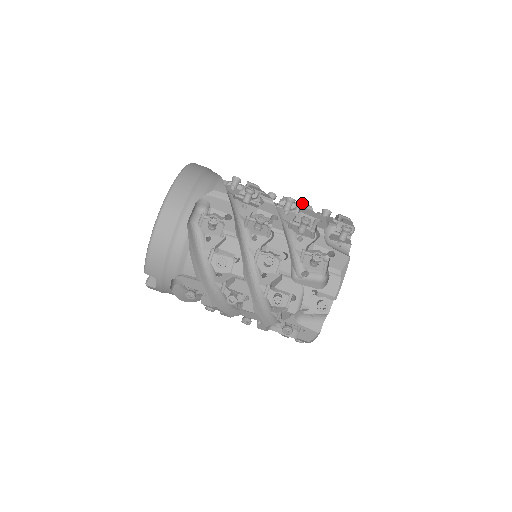
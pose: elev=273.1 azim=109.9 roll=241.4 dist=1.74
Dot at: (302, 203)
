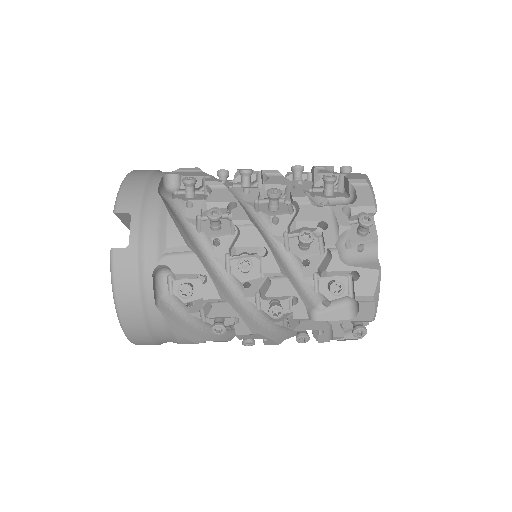
Dot at: occluded
